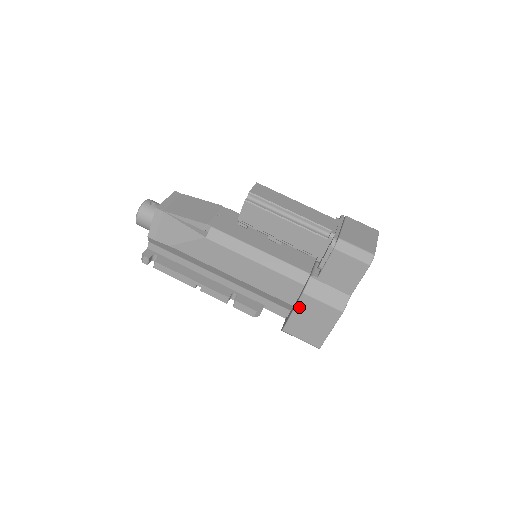
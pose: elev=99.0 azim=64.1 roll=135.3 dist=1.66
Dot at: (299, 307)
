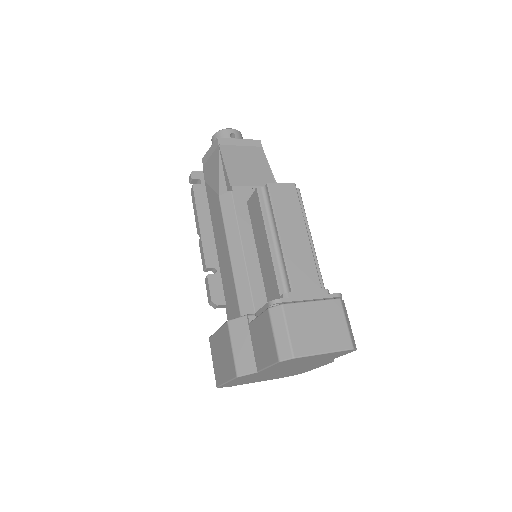
Dot at: (221, 331)
